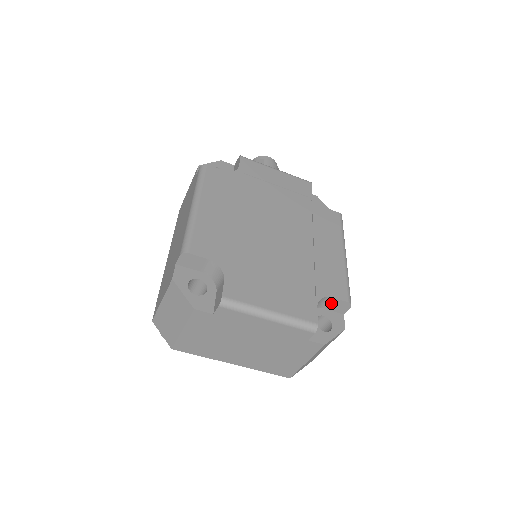
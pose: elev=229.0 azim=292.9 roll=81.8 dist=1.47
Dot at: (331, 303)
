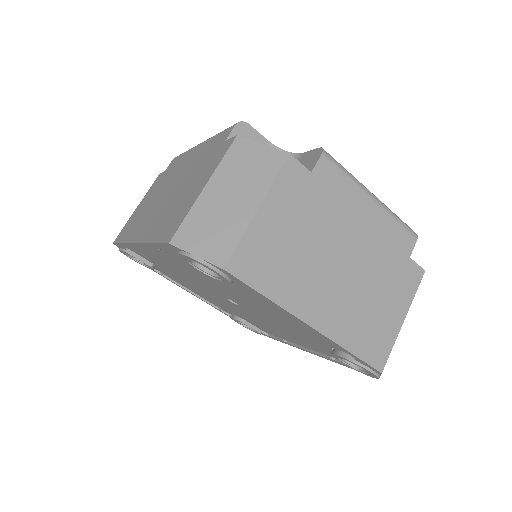
Dot at: occluded
